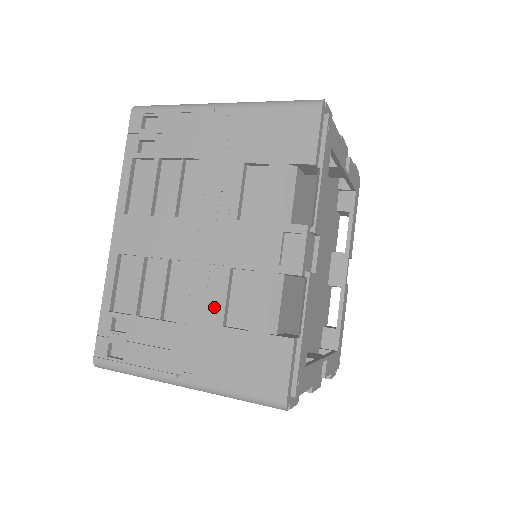
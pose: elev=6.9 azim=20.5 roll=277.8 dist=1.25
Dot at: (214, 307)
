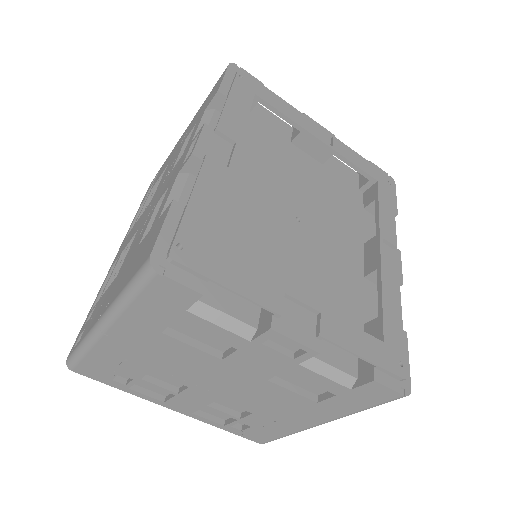
Dot at: (139, 238)
